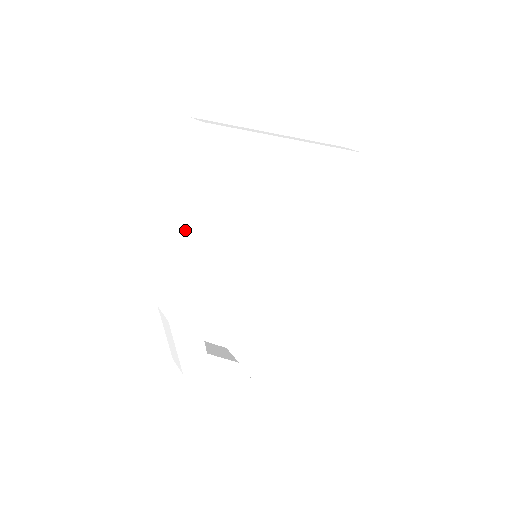
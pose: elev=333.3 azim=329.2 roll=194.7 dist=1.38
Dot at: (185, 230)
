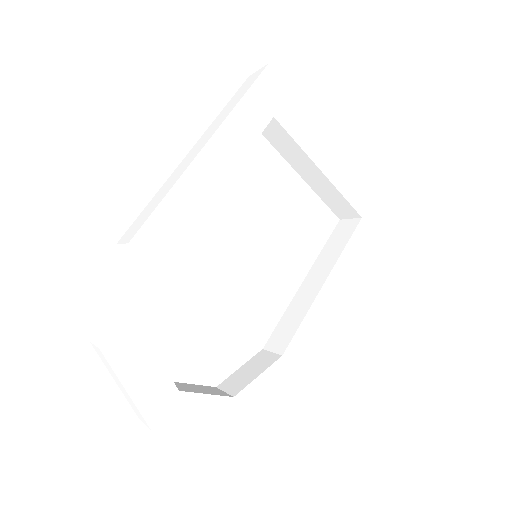
Dot at: (204, 147)
